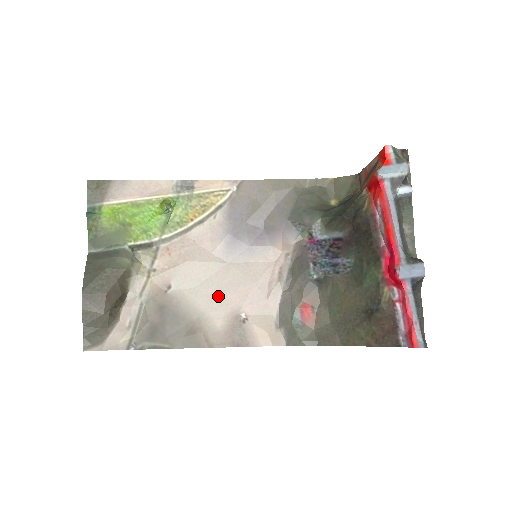
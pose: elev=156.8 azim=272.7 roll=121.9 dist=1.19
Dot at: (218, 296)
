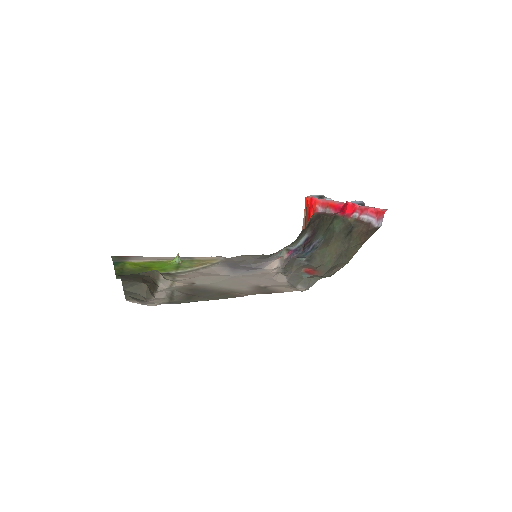
Dot at: (237, 283)
